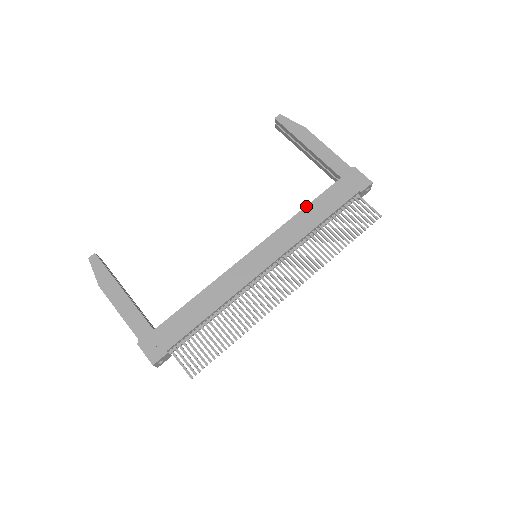
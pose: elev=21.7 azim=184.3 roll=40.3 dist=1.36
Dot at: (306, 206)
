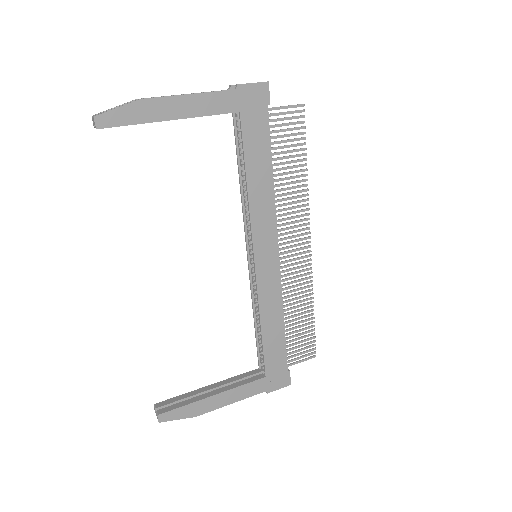
Dot at: (246, 177)
